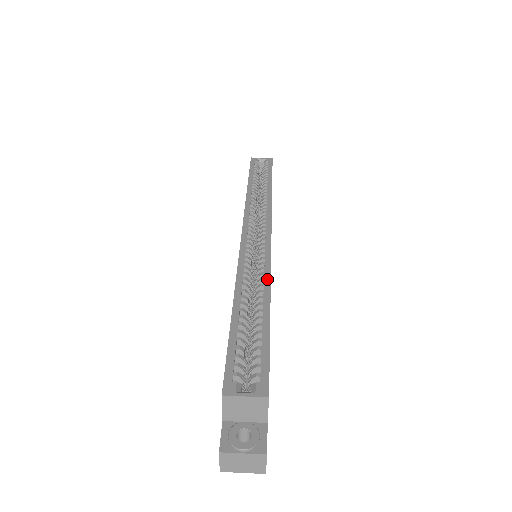
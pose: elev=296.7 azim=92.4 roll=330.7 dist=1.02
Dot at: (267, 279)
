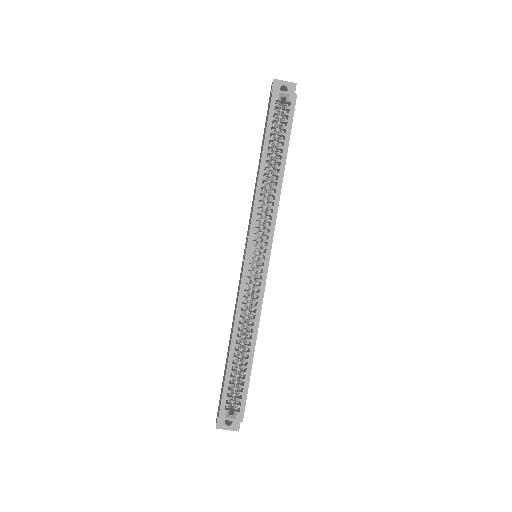
Dot at: (257, 321)
